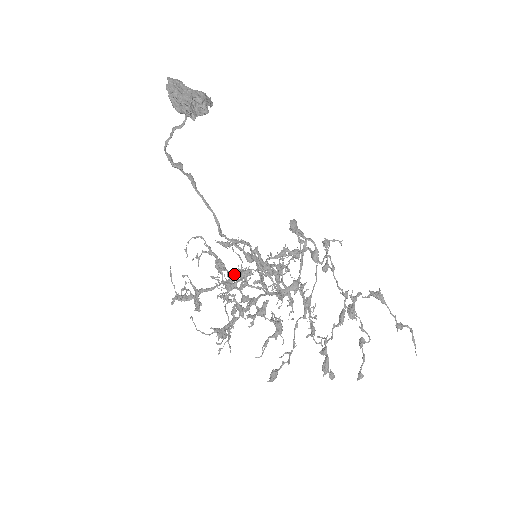
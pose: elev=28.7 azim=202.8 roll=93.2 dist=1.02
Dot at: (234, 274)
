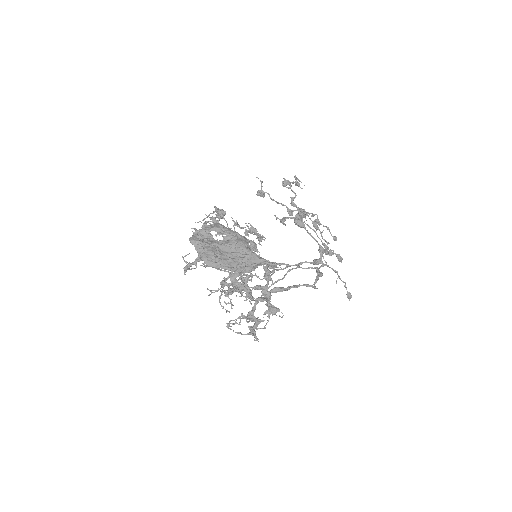
Dot at: (241, 278)
